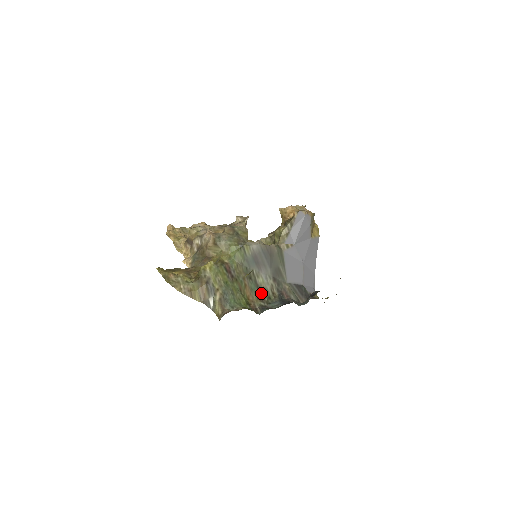
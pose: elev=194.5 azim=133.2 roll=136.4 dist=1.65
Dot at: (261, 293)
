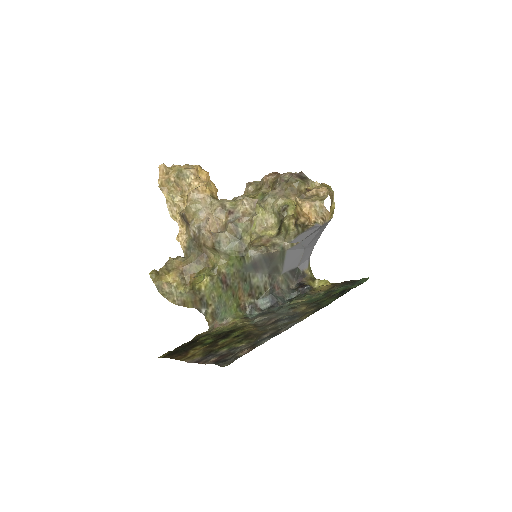
Dot at: (253, 291)
